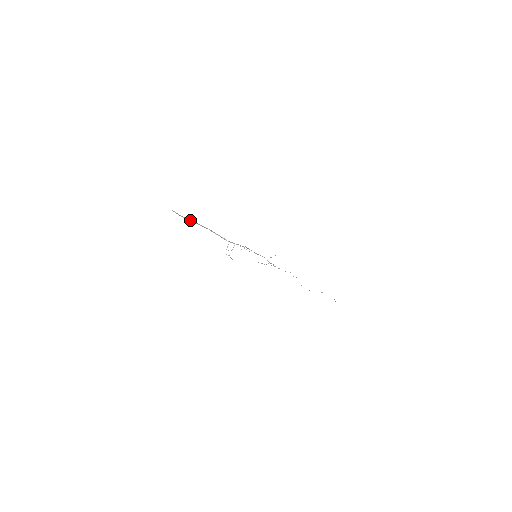
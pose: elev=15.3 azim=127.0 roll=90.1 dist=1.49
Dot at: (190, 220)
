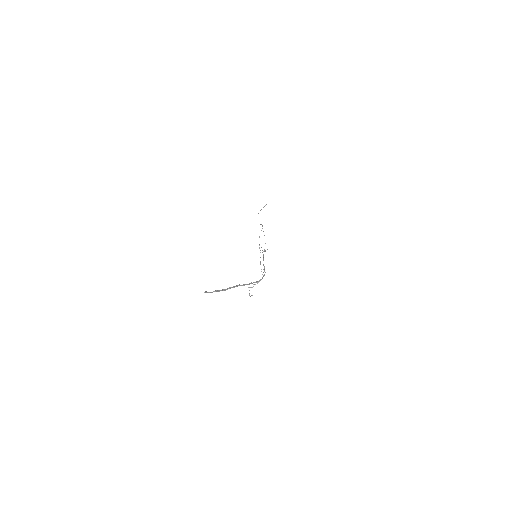
Dot at: (222, 289)
